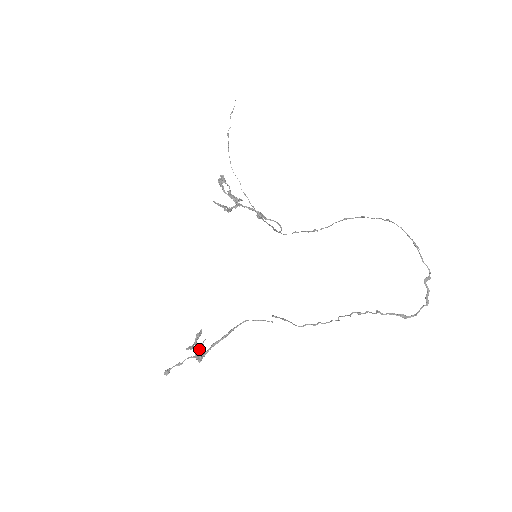
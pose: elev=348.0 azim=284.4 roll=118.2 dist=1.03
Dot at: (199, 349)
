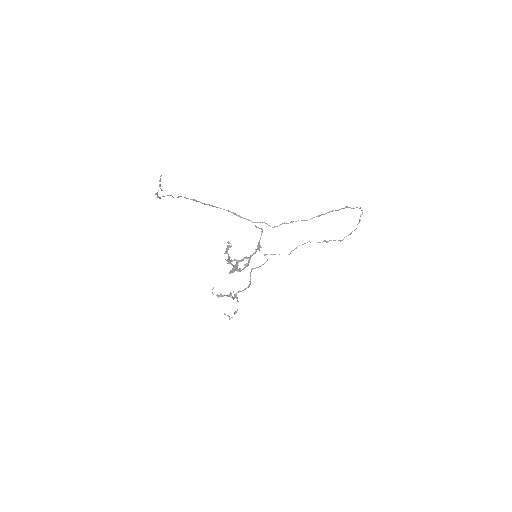
Dot at: (236, 298)
